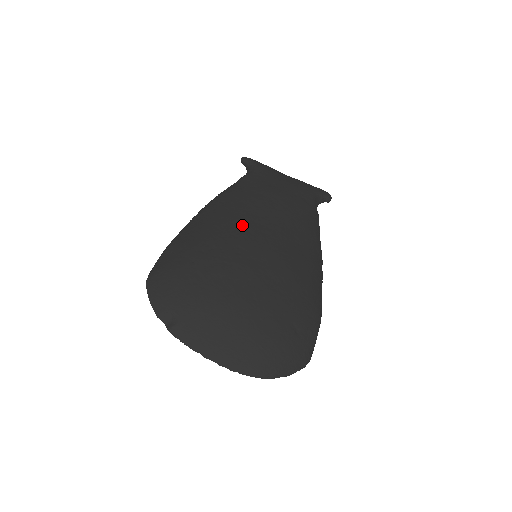
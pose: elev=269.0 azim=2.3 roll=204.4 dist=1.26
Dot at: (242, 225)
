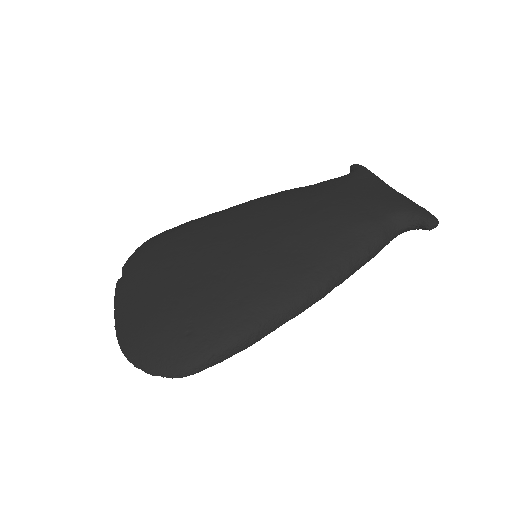
Dot at: (251, 216)
